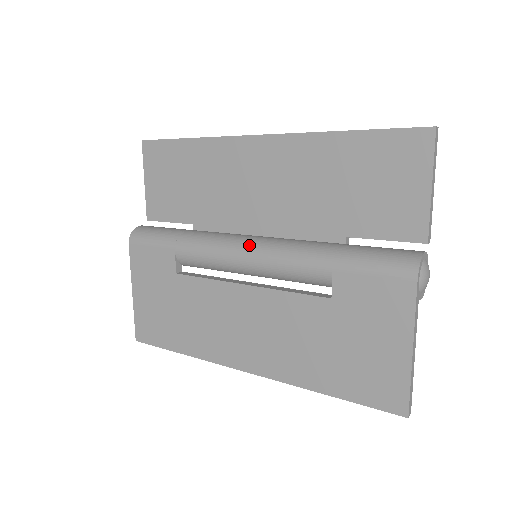
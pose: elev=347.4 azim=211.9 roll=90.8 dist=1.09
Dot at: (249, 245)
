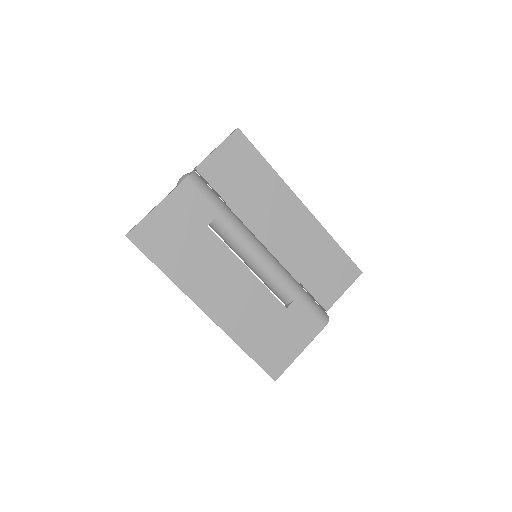
Dot at: (266, 251)
